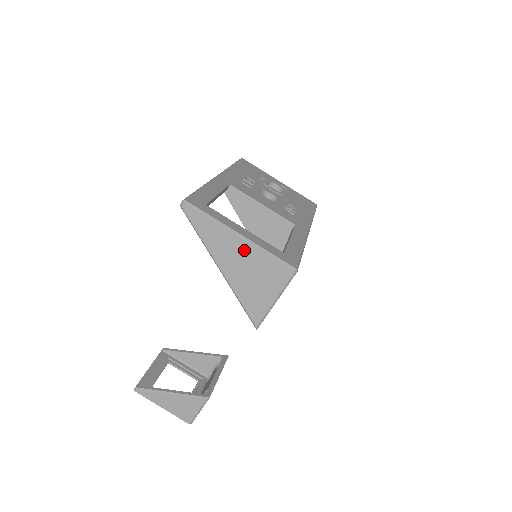
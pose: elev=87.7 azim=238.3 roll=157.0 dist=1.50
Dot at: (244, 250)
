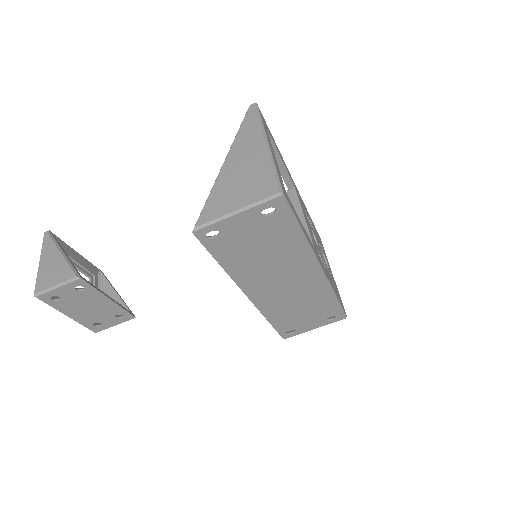
Dot at: (258, 155)
